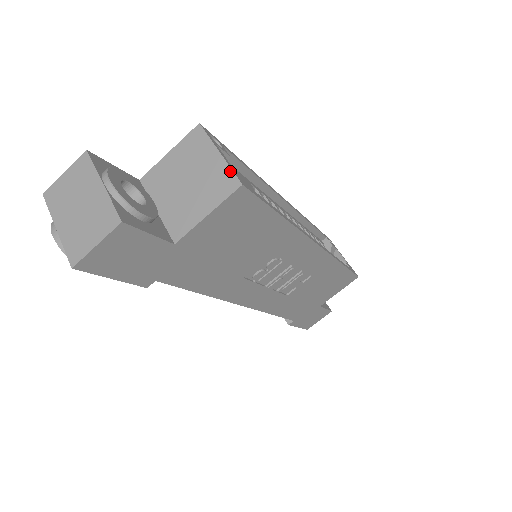
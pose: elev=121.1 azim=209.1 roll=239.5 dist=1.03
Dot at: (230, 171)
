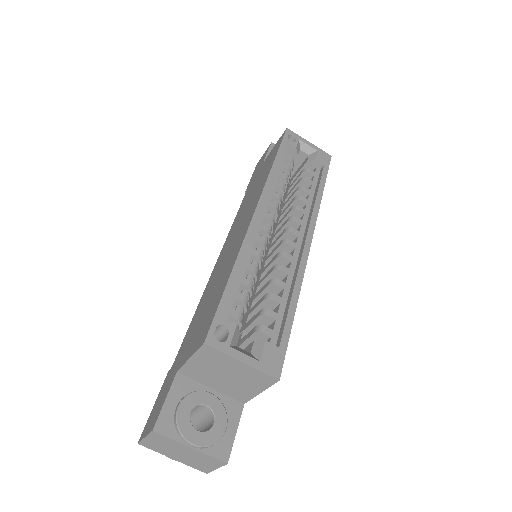
Dot at: (262, 373)
